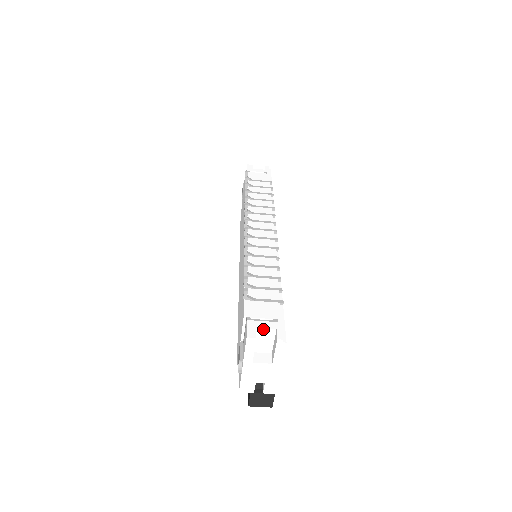
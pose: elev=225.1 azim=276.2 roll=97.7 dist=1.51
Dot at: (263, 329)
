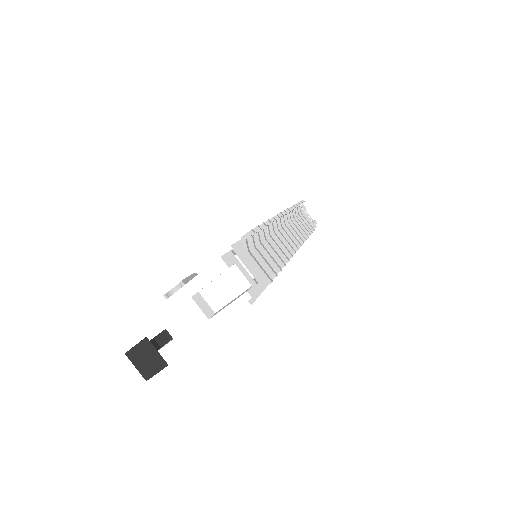
Dot at: (239, 272)
